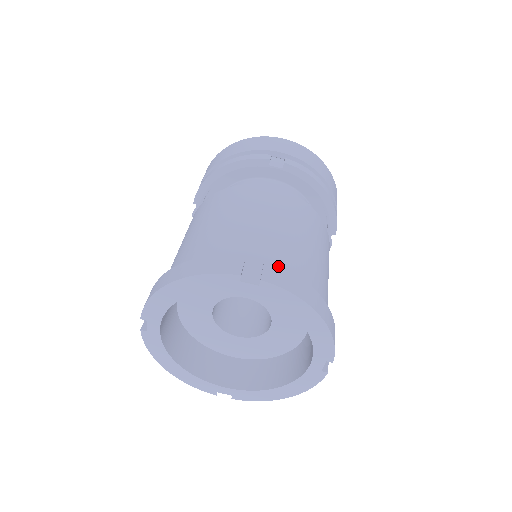
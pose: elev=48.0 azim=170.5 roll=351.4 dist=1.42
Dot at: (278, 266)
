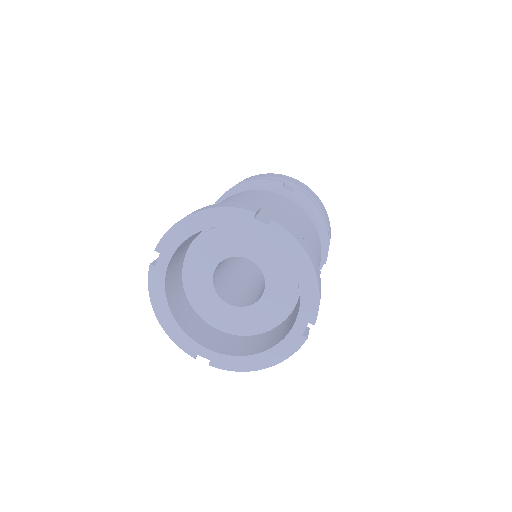
Dot at: (285, 221)
